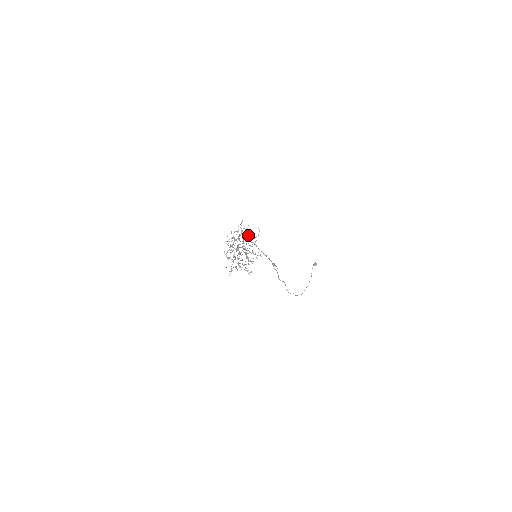
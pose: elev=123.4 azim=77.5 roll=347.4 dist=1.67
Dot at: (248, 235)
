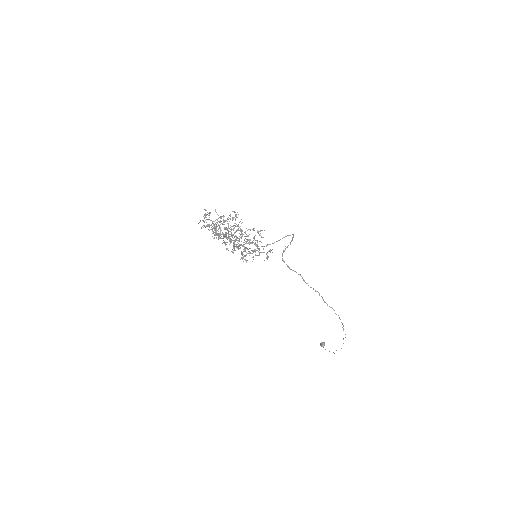
Dot at: occluded
